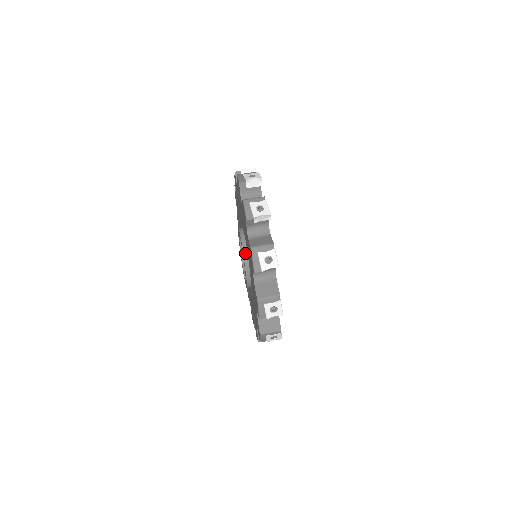
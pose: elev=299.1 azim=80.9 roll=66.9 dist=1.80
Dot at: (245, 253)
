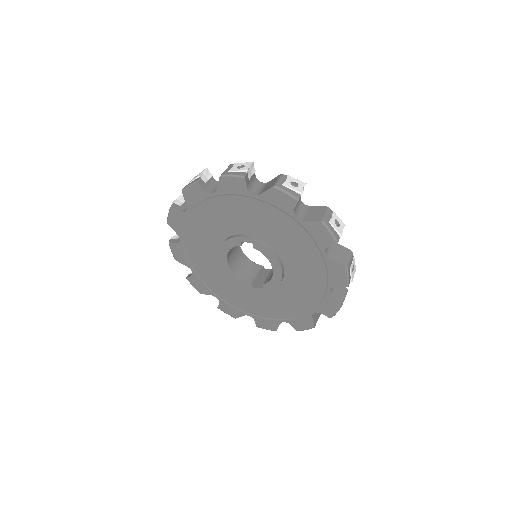
Dot at: (272, 250)
